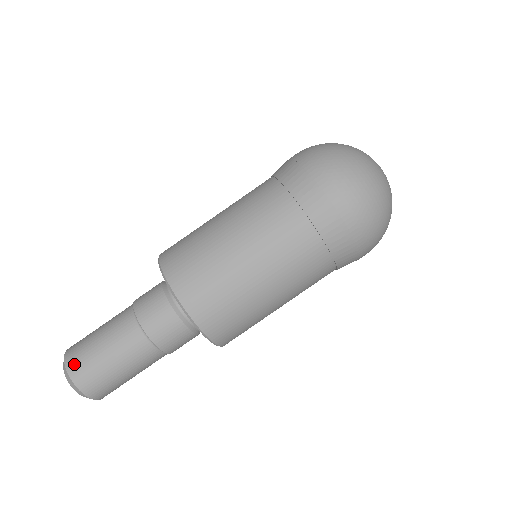
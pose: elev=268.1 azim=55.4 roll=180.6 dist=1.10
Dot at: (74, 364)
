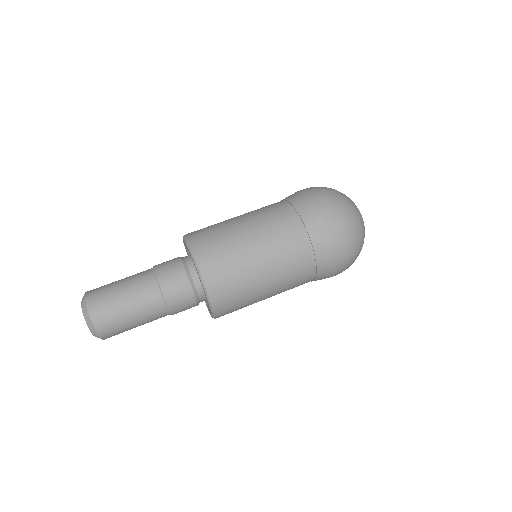
Dot at: (96, 307)
